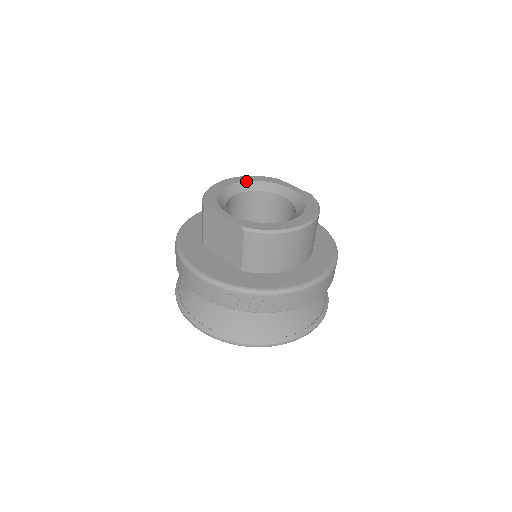
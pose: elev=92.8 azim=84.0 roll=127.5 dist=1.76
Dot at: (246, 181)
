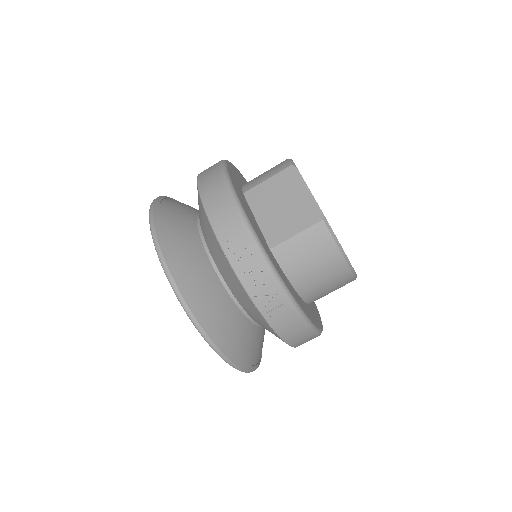
Dot at: occluded
